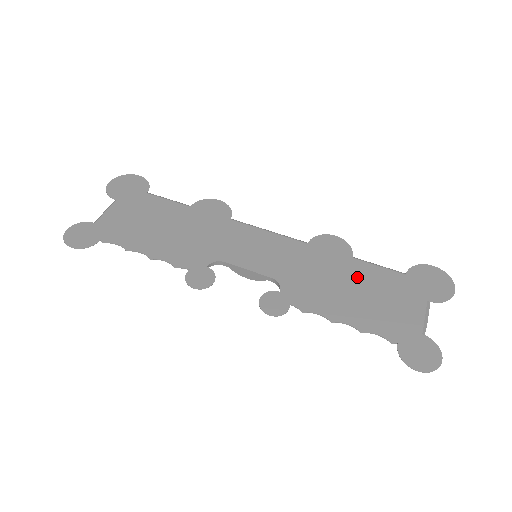
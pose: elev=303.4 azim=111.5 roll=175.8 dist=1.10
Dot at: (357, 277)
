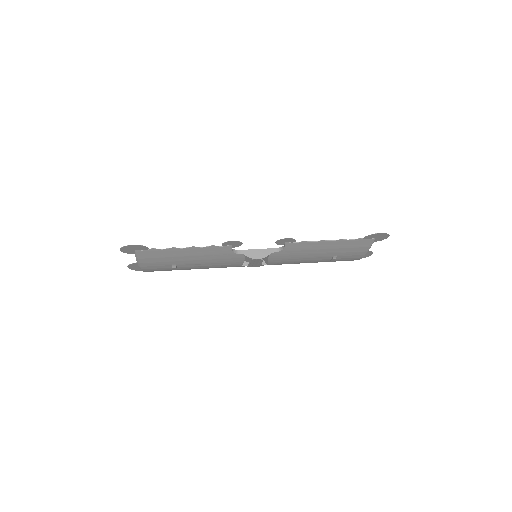
Dot at: occluded
